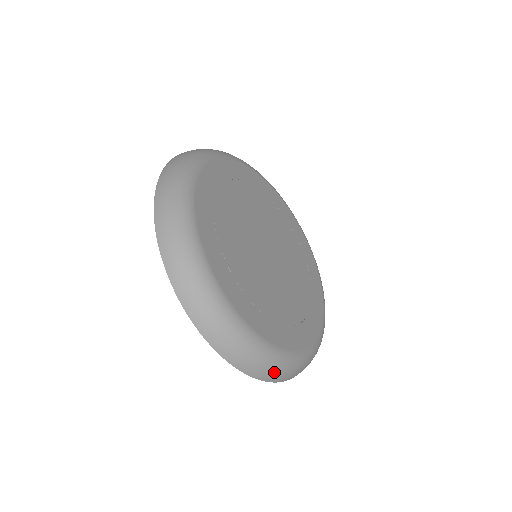
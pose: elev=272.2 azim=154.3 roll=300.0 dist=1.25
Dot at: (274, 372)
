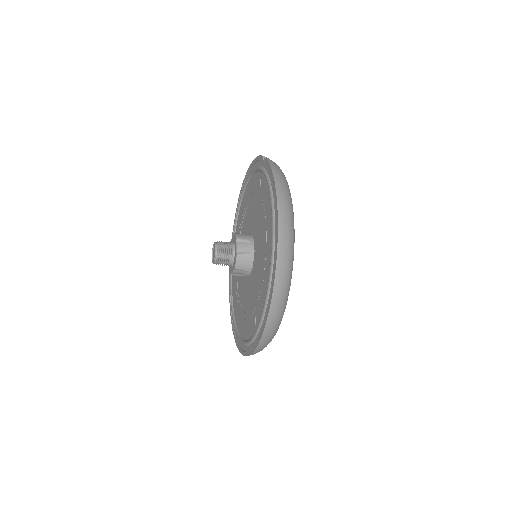
Dot at: occluded
